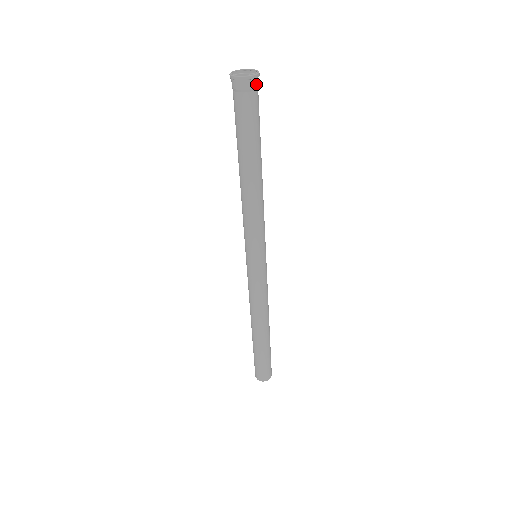
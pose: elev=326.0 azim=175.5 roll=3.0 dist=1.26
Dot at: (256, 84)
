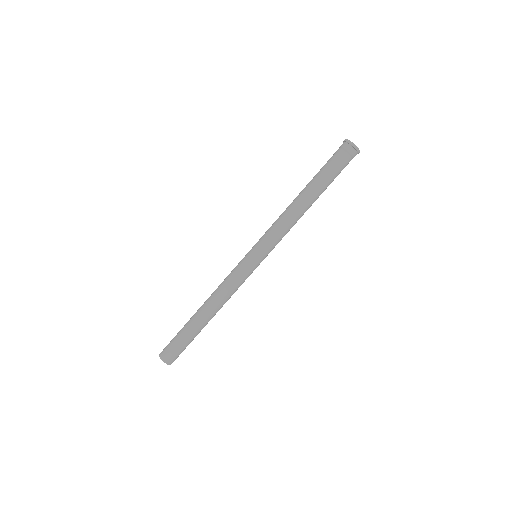
Dot at: (354, 155)
